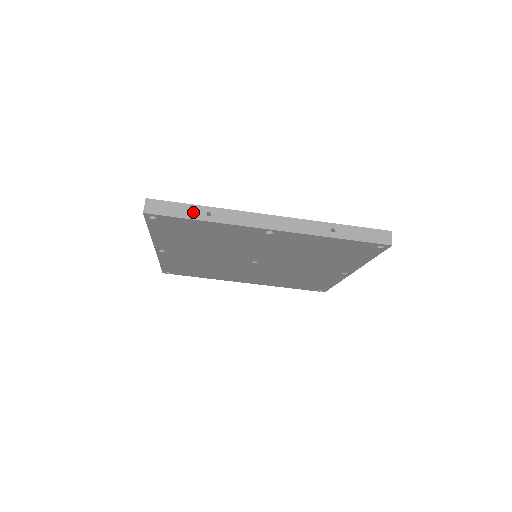
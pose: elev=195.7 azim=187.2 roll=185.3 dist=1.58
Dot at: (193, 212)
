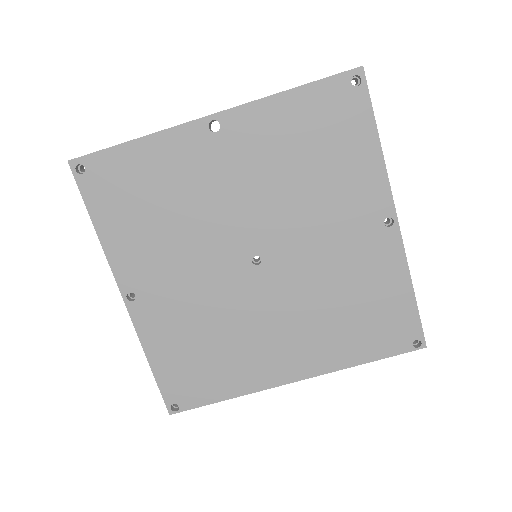
Dot at: occluded
